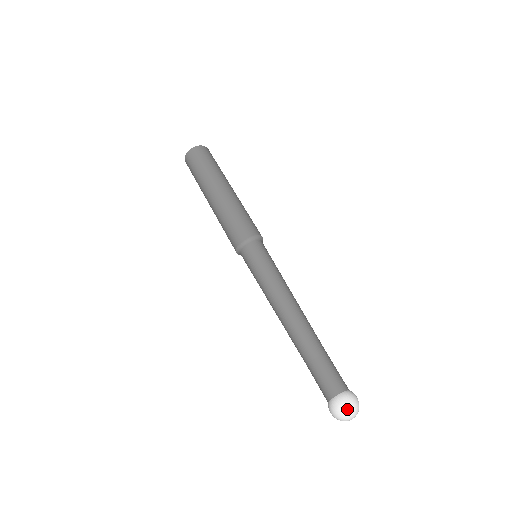
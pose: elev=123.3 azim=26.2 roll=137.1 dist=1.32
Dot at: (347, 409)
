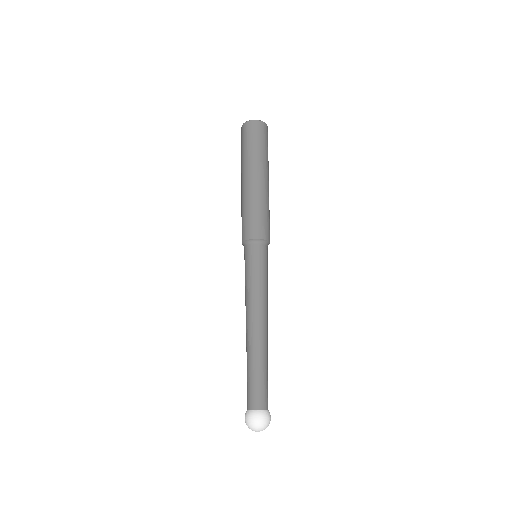
Dot at: (257, 425)
